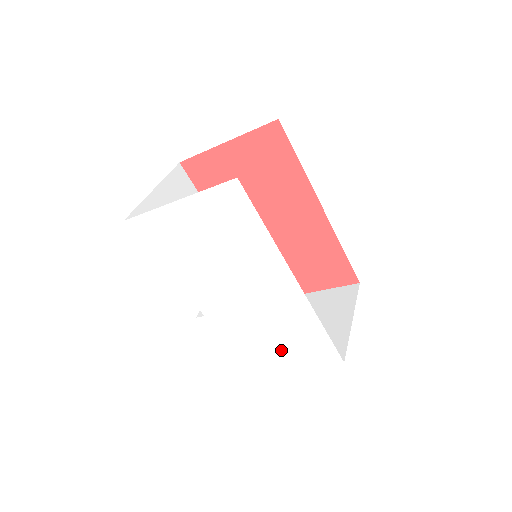
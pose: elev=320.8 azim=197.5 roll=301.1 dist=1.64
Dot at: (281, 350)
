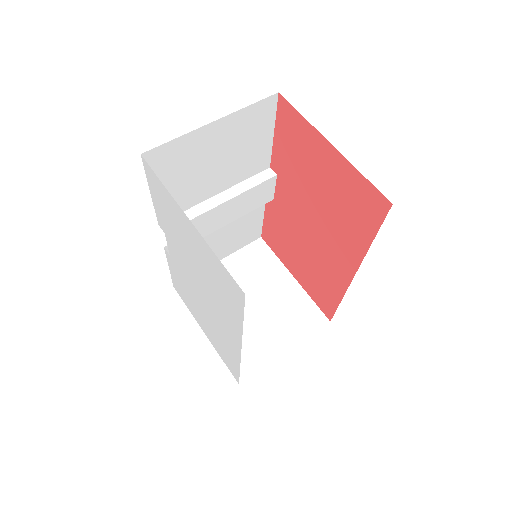
Dot at: (207, 329)
